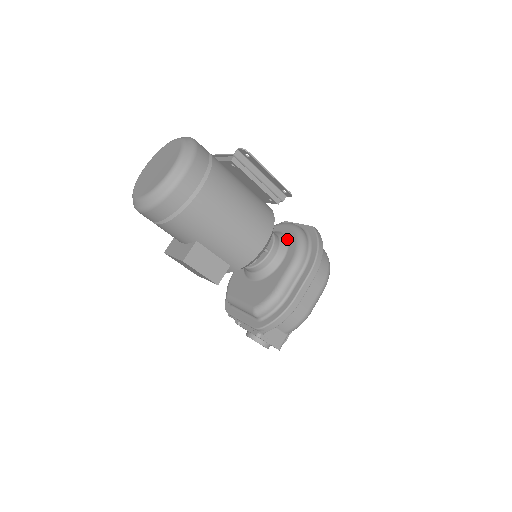
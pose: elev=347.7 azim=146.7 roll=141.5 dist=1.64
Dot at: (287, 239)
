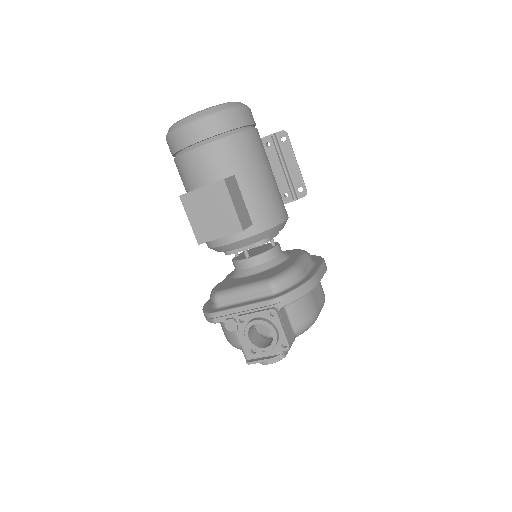
Dot at: occluded
